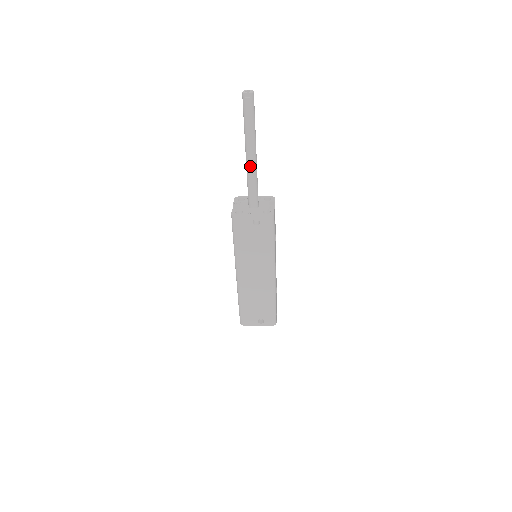
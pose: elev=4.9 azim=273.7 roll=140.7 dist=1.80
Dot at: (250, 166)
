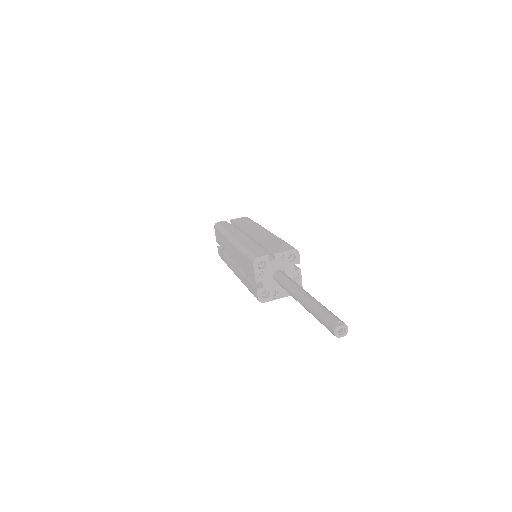
Dot at: occluded
